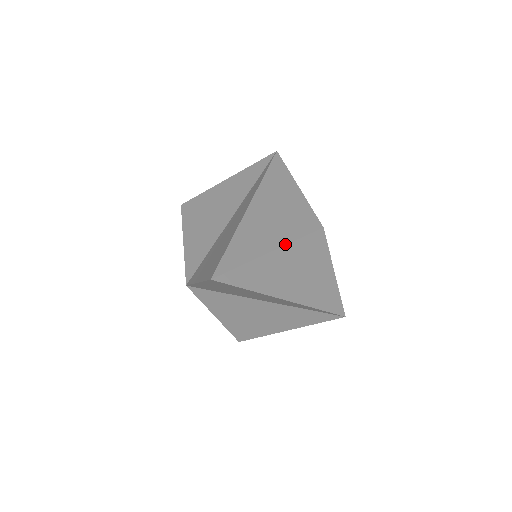
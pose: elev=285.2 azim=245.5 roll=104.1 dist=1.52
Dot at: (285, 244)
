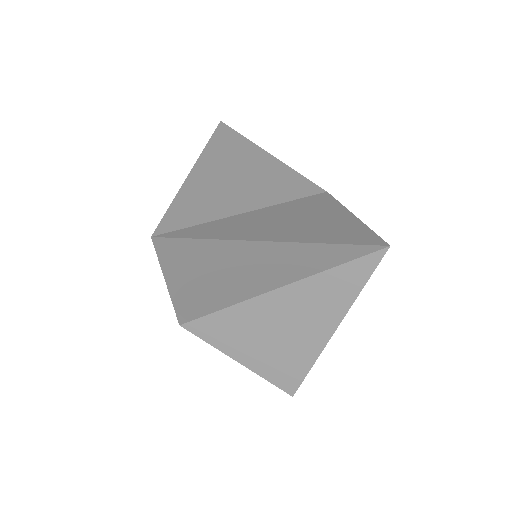
Dot at: (270, 205)
